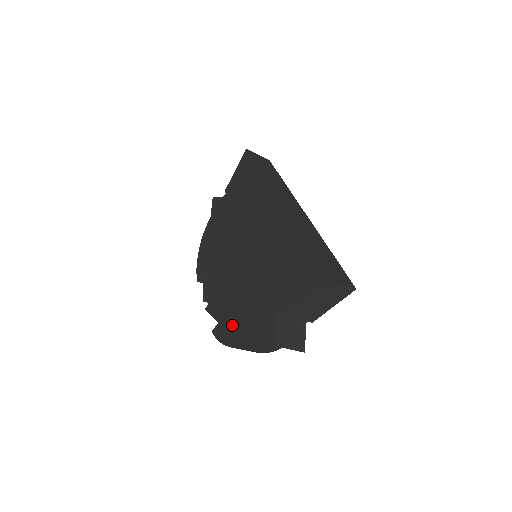
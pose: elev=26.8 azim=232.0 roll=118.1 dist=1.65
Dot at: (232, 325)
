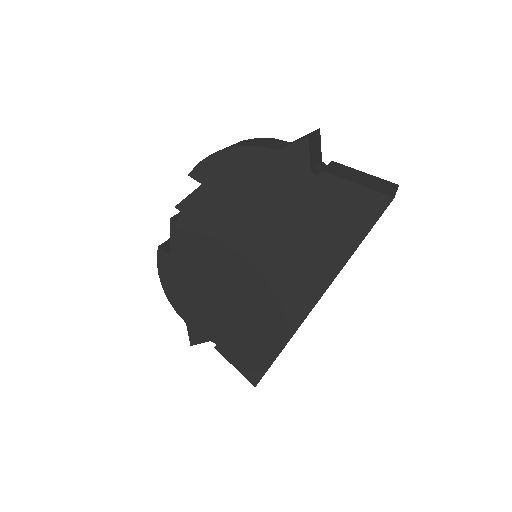
Dot at: (179, 282)
